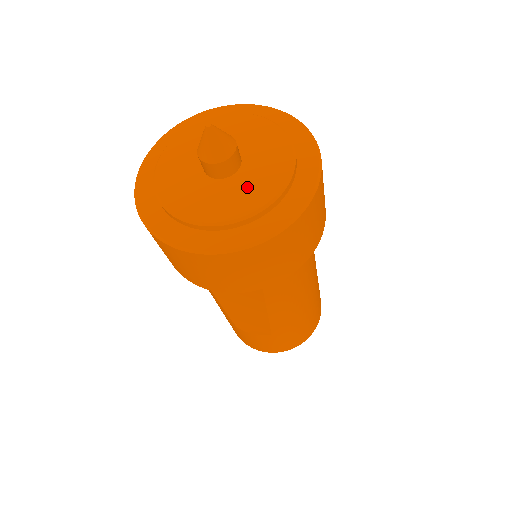
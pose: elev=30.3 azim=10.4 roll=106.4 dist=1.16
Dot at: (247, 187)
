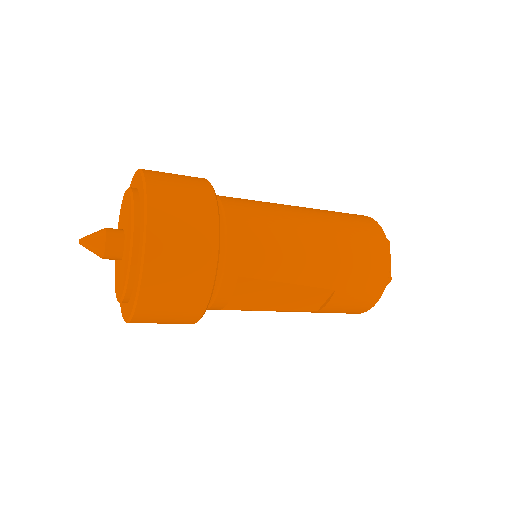
Dot at: (127, 243)
